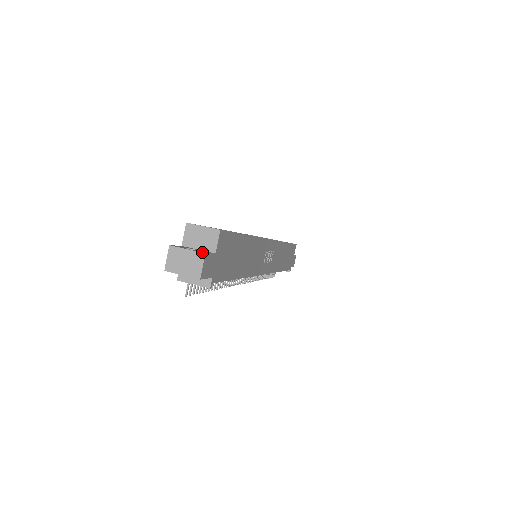
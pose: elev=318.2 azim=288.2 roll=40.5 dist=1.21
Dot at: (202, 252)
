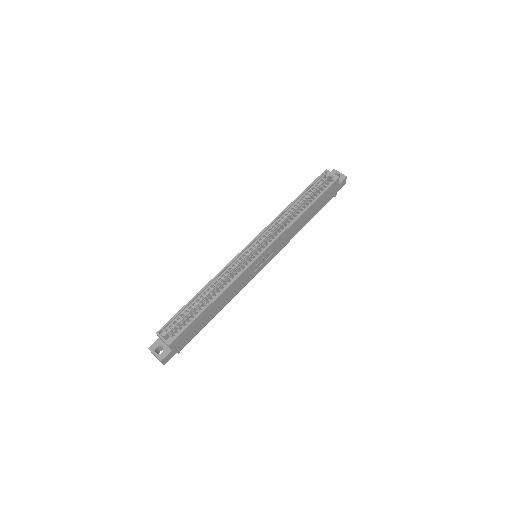
Dot at: (160, 360)
